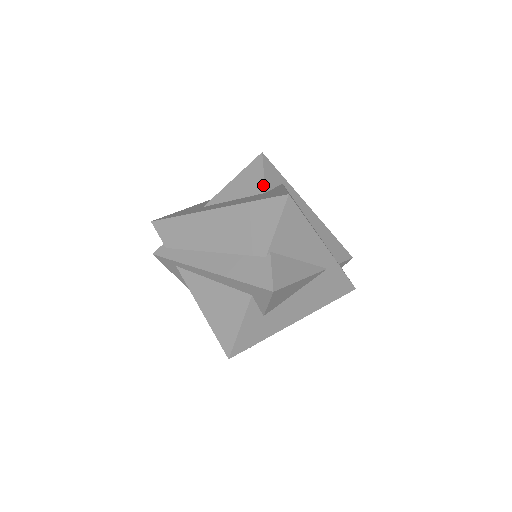
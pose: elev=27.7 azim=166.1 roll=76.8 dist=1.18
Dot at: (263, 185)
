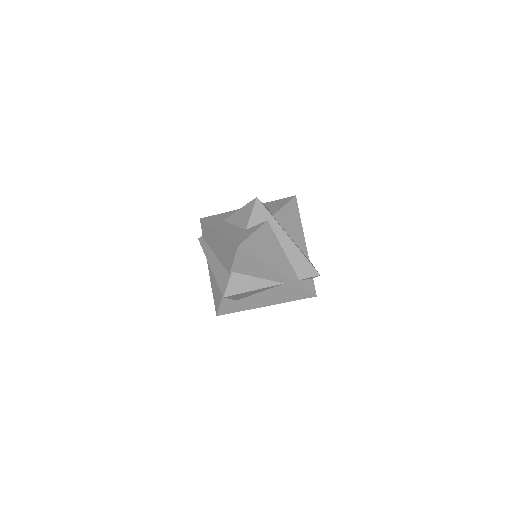
Dot at: (247, 223)
